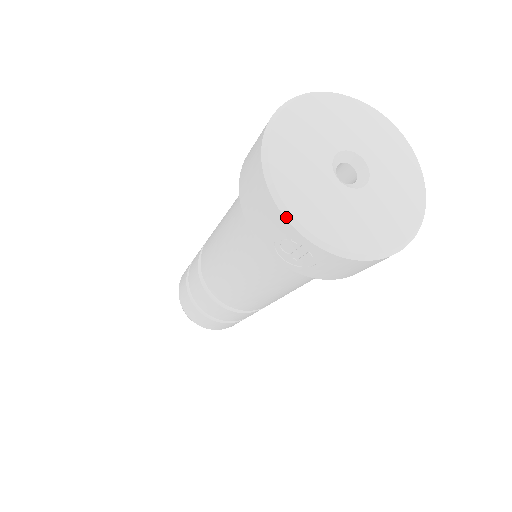
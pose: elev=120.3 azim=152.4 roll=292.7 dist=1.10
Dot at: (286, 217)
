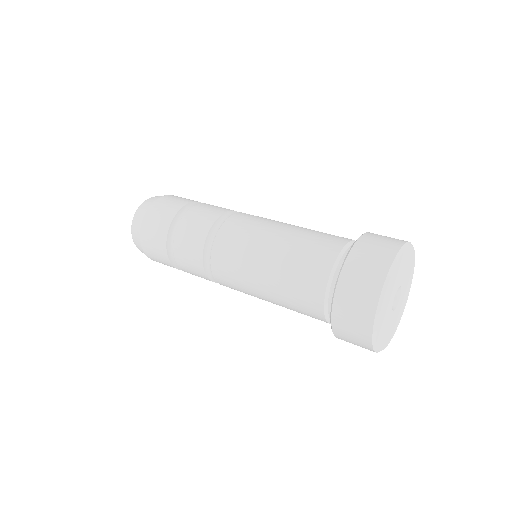
Dot at: occluded
